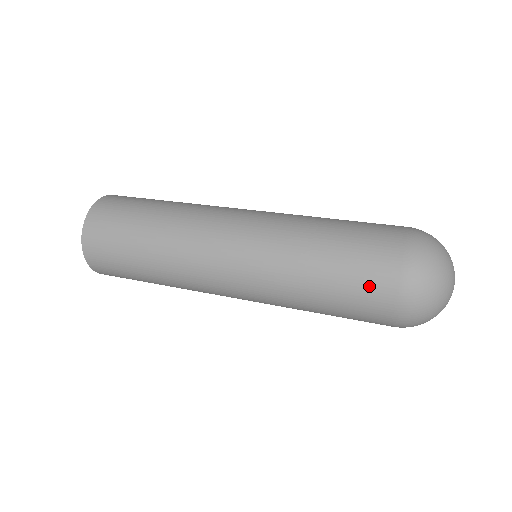
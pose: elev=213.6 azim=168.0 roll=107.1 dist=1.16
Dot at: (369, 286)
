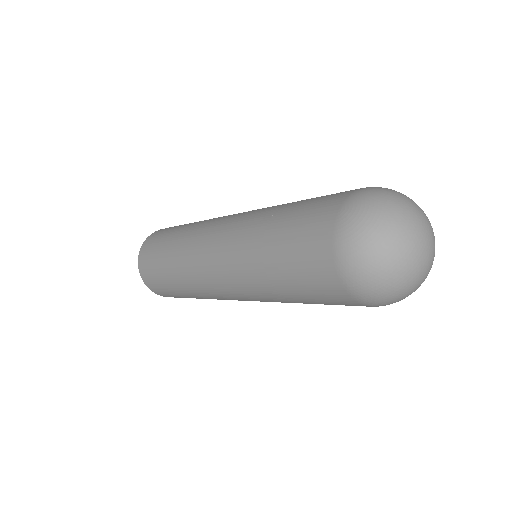
Dot at: (310, 258)
